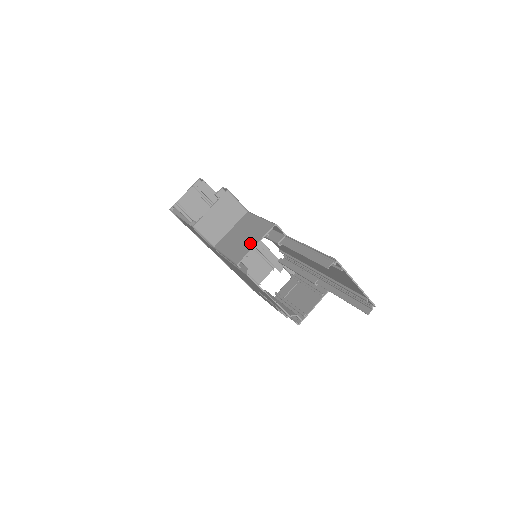
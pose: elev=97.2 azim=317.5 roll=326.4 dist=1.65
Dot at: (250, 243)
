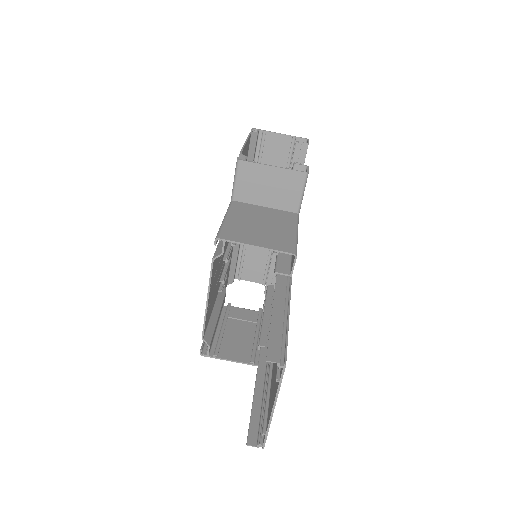
Dot at: (254, 238)
